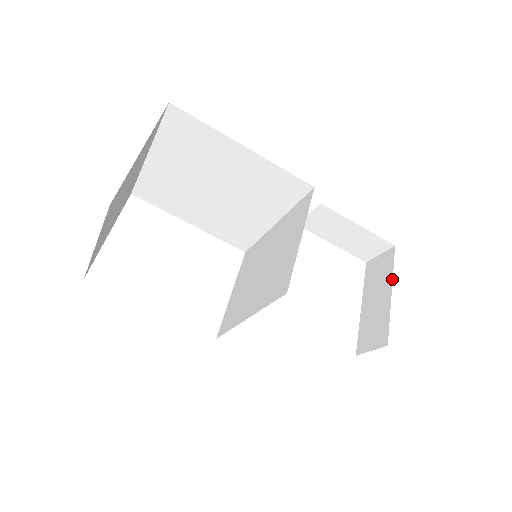
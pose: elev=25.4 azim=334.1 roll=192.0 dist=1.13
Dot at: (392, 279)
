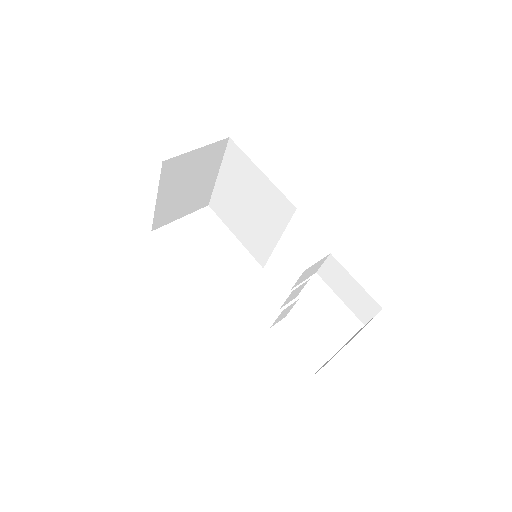
Dot at: occluded
